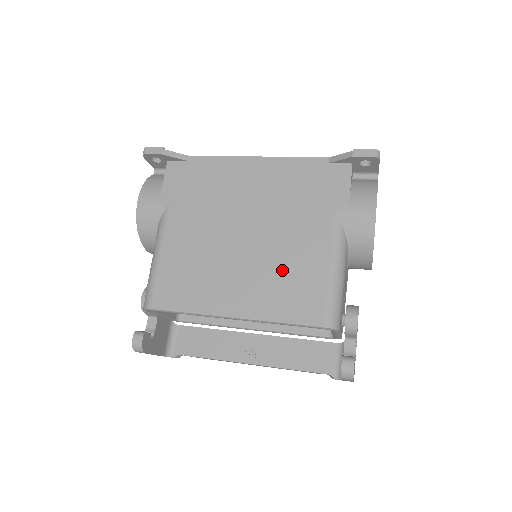
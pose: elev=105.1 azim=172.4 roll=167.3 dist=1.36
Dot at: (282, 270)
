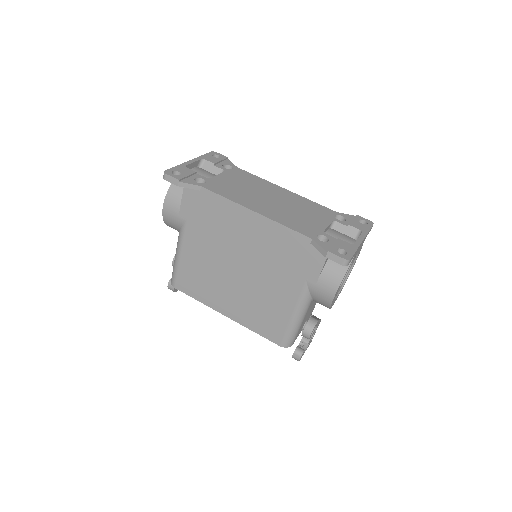
Dot at: (260, 303)
